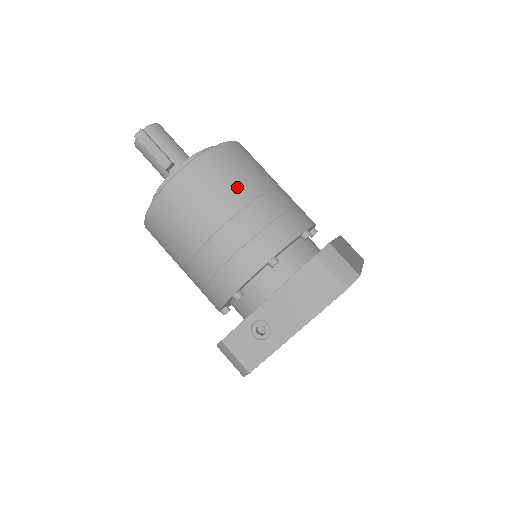
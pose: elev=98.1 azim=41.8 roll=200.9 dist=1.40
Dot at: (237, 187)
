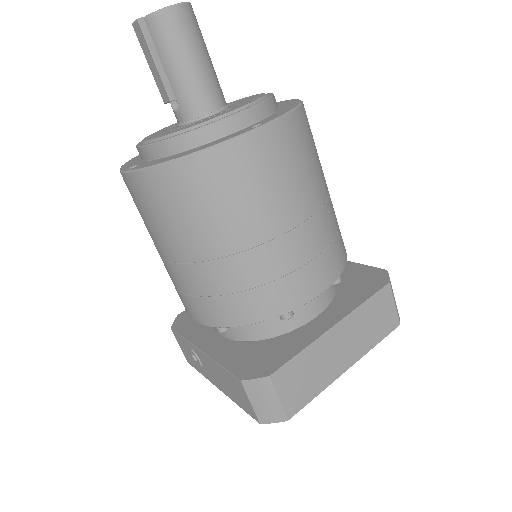
Dot at: (204, 232)
